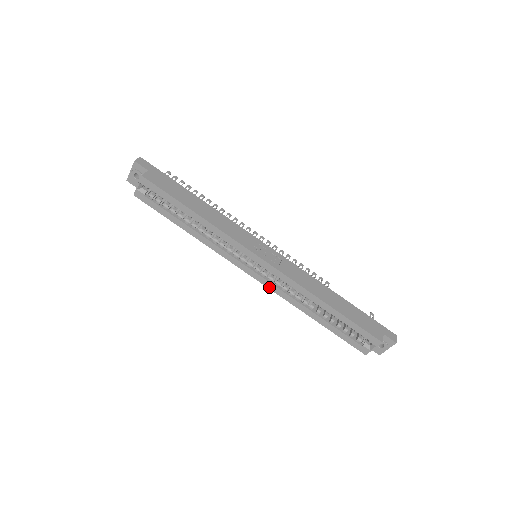
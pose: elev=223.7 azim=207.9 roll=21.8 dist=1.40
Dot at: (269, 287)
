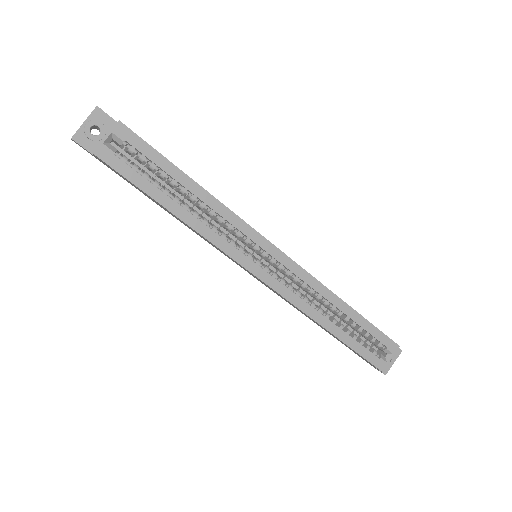
Dot at: (281, 293)
